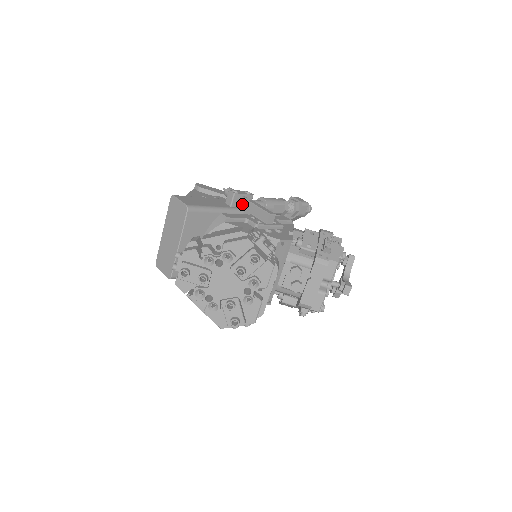
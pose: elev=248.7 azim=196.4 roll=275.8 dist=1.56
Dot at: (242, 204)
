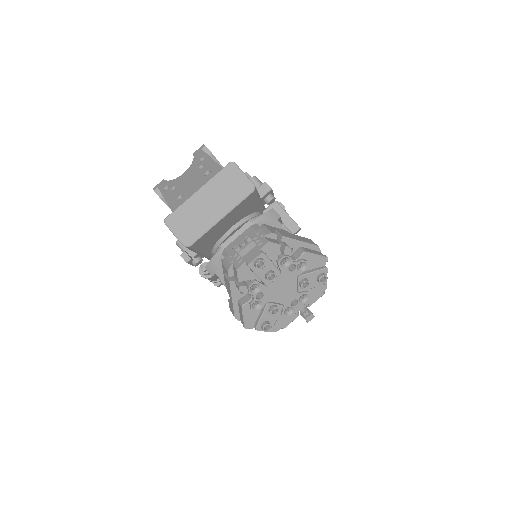
Dot at: (269, 202)
